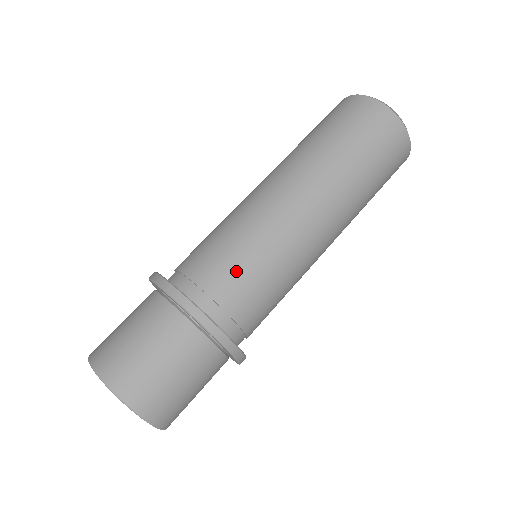
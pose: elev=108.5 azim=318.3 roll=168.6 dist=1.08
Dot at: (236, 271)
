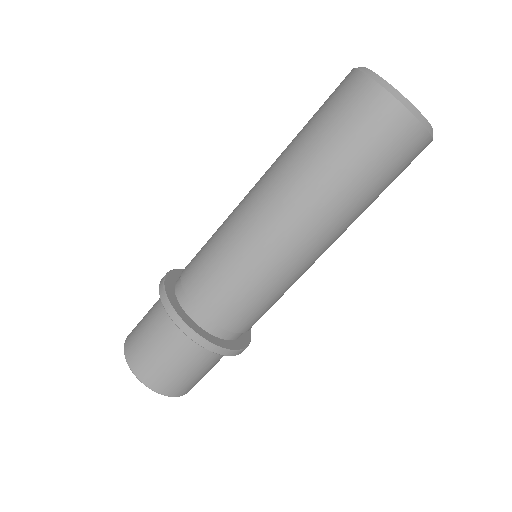
Dot at: (212, 282)
